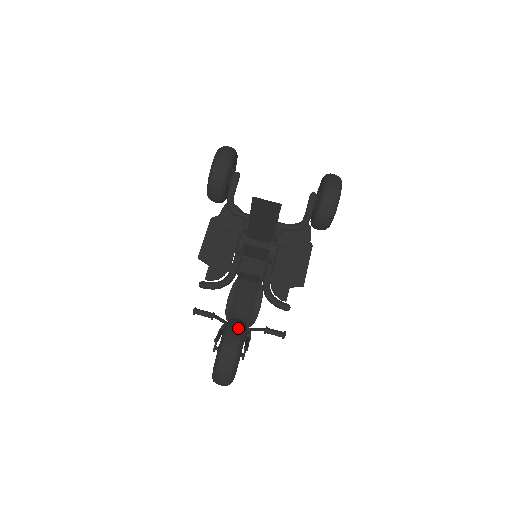
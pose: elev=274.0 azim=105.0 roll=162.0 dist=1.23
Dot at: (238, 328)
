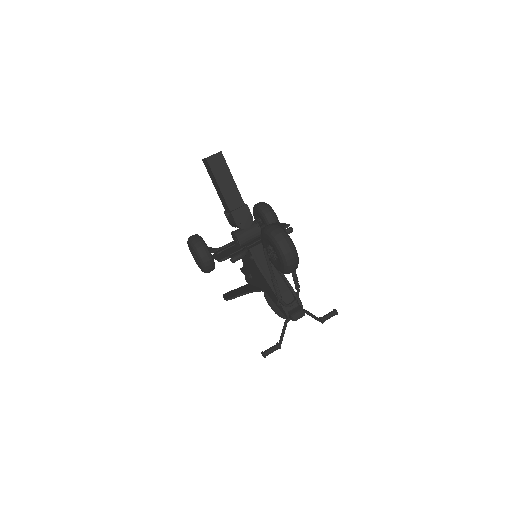
Dot at: occluded
